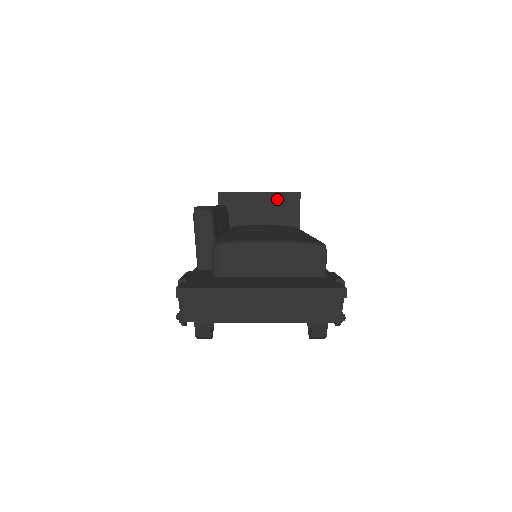
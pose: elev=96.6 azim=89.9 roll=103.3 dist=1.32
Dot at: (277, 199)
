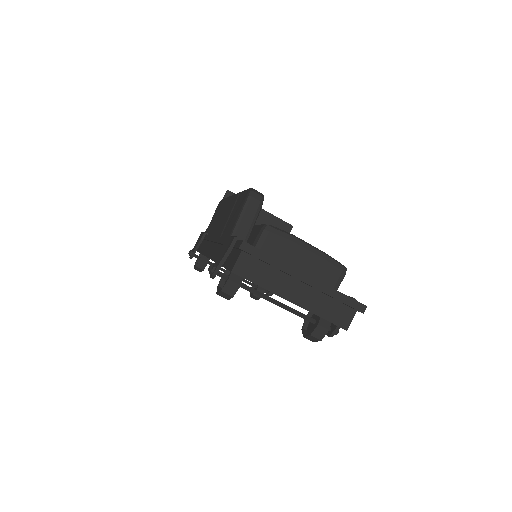
Dot at: (273, 221)
